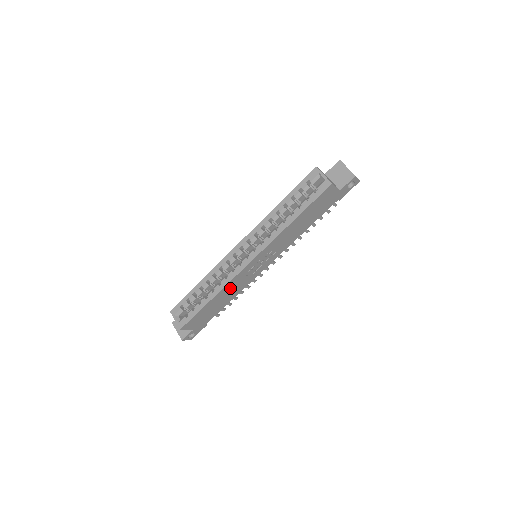
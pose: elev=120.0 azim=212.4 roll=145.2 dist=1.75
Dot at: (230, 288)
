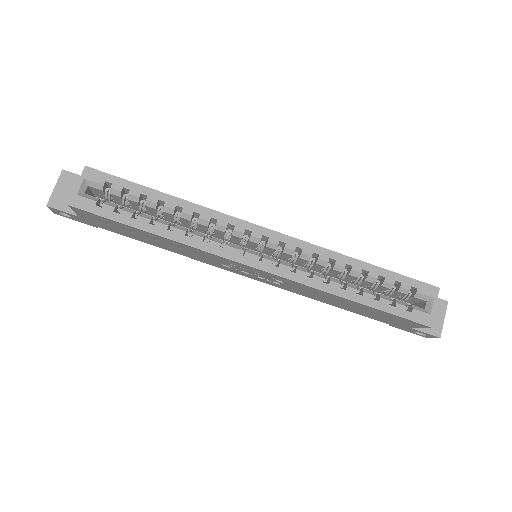
Dot at: (189, 249)
